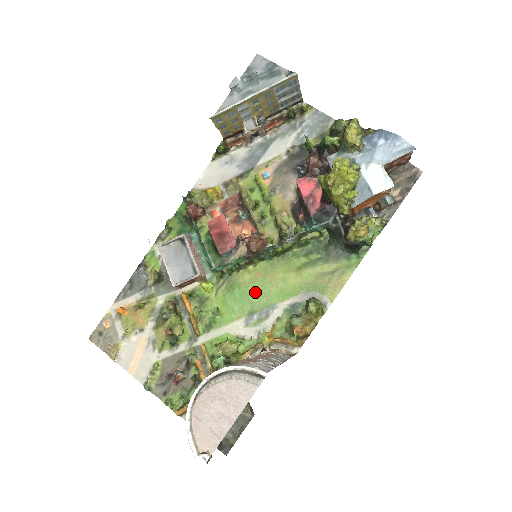
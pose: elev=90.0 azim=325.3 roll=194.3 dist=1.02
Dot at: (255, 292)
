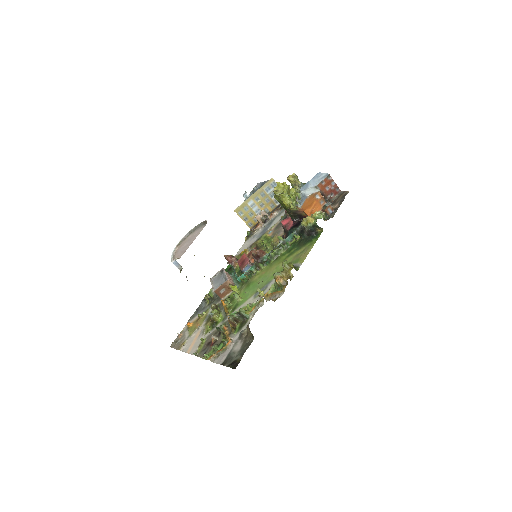
Dot at: (261, 281)
